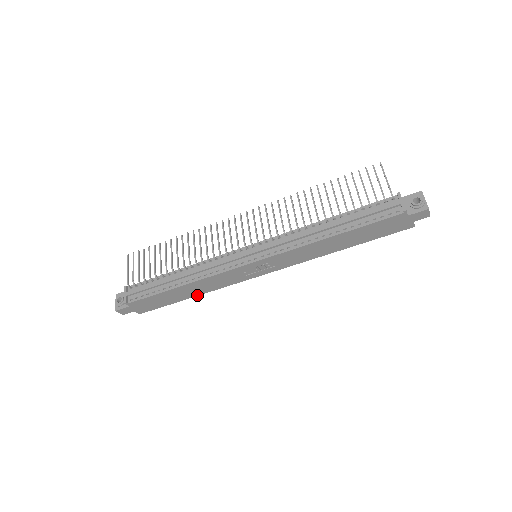
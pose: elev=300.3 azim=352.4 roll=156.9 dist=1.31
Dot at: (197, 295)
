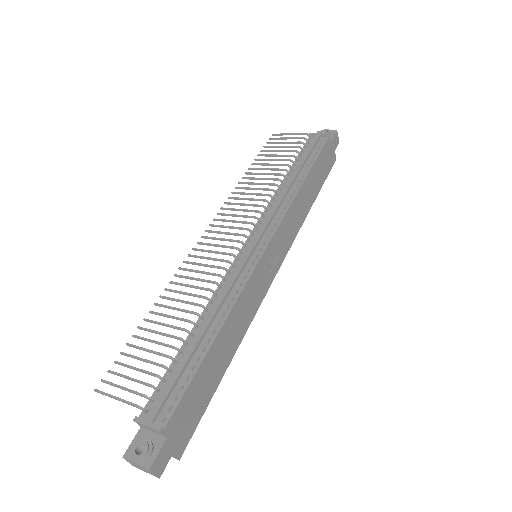
Dot at: (232, 355)
